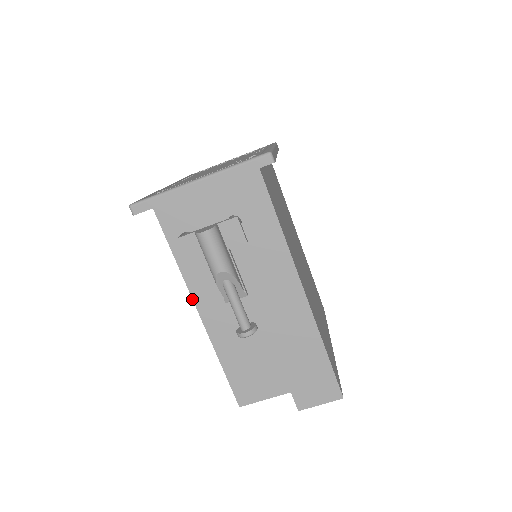
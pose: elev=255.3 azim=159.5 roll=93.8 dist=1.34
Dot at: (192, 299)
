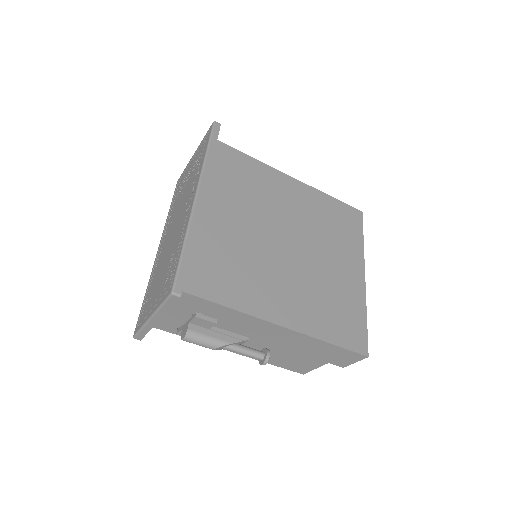
Dot at: occluded
